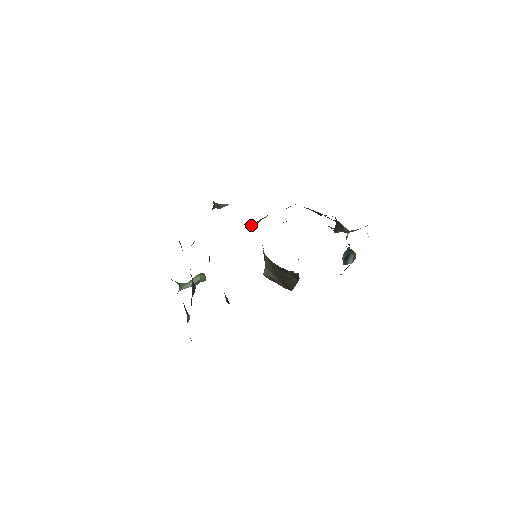
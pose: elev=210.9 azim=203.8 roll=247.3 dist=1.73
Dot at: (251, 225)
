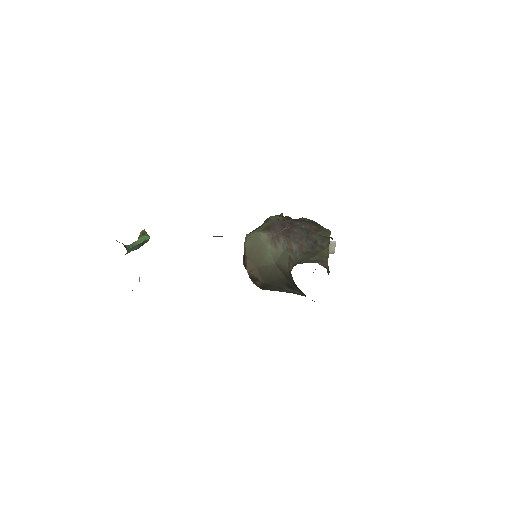
Dot at: (325, 266)
